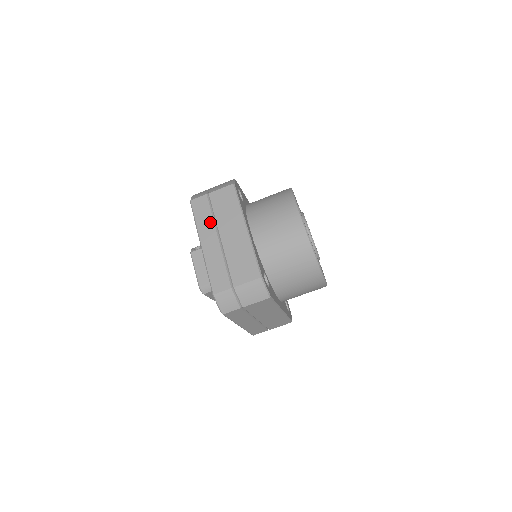
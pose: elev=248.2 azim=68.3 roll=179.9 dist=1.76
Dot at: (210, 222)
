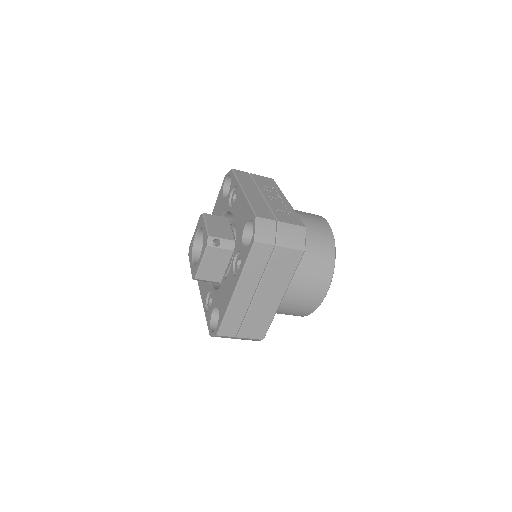
Dot at: (258, 275)
